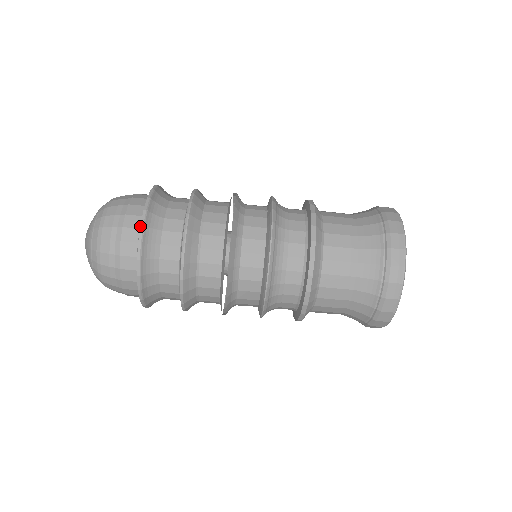
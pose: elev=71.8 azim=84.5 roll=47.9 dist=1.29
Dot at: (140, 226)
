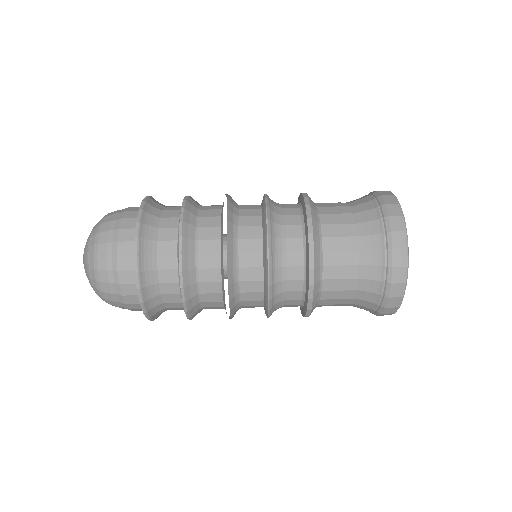
Dot at: occluded
